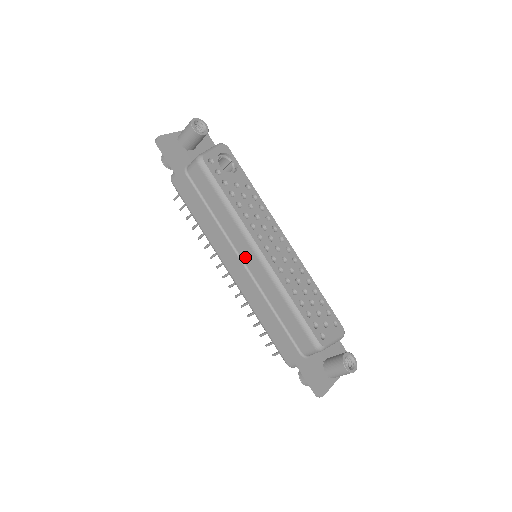
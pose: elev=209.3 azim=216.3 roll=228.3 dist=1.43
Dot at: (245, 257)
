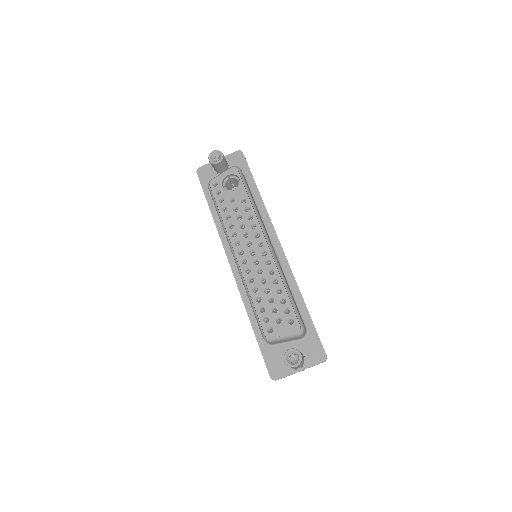
Dot at: occluded
